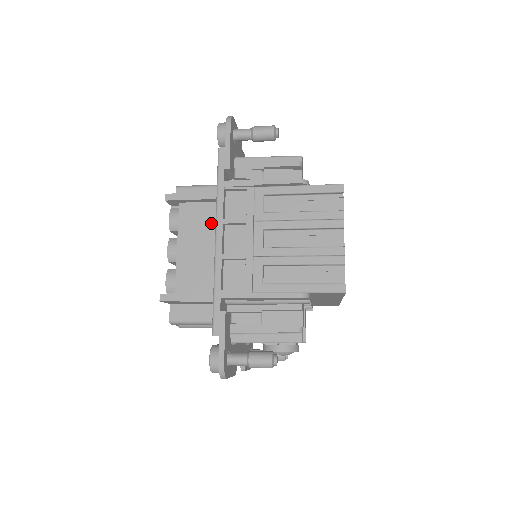
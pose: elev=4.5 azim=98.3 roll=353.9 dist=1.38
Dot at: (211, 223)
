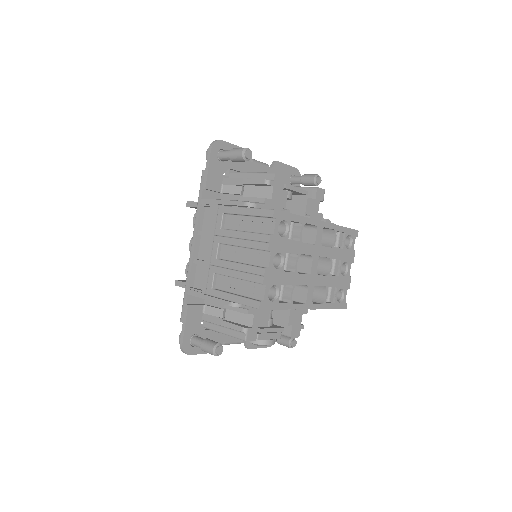
Dot at: occluded
